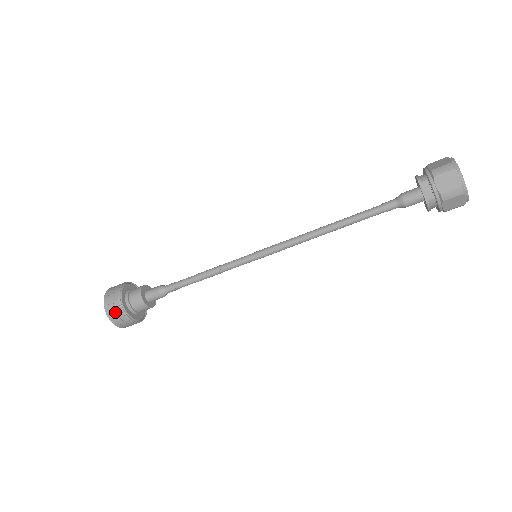
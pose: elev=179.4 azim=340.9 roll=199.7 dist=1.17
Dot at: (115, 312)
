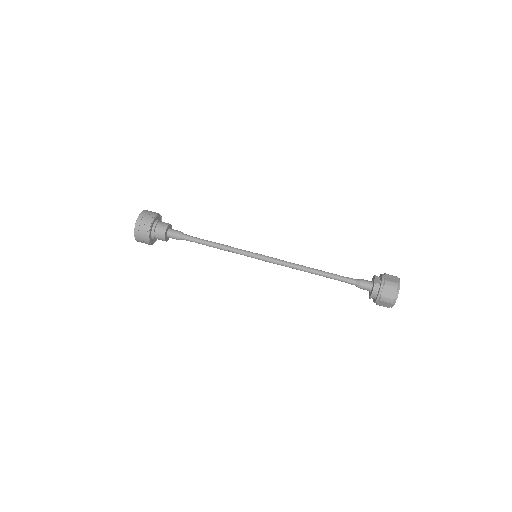
Dot at: (148, 215)
